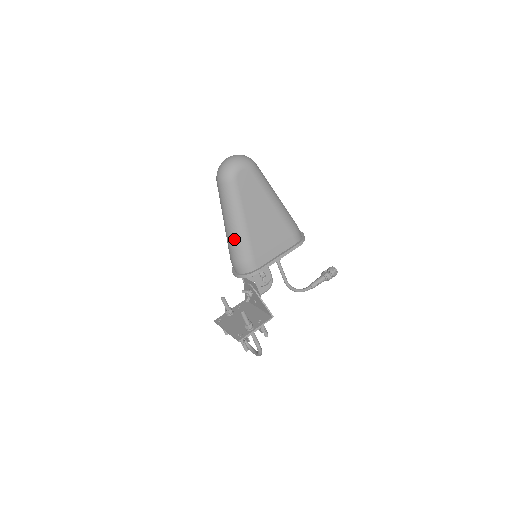
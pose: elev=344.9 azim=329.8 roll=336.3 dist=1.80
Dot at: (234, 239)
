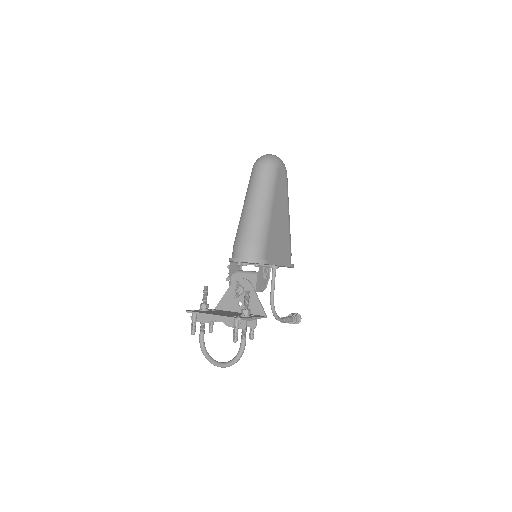
Dot at: (256, 220)
